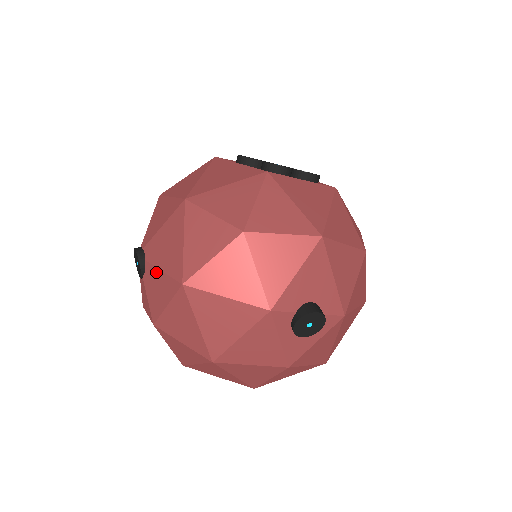
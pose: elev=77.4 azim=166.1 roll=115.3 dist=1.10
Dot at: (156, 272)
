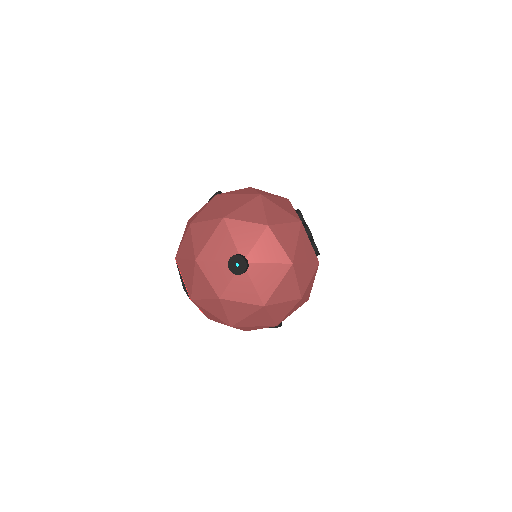
Dot at: (250, 284)
